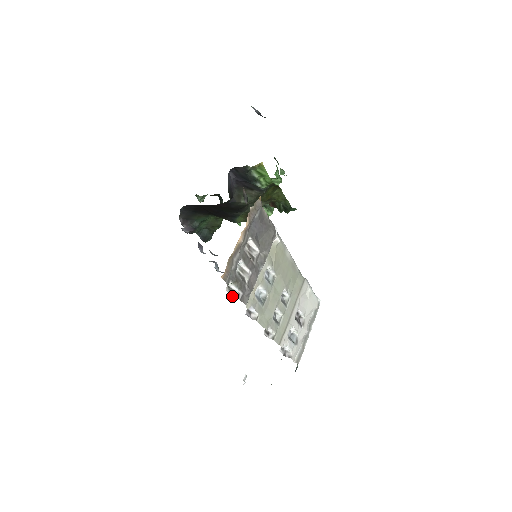
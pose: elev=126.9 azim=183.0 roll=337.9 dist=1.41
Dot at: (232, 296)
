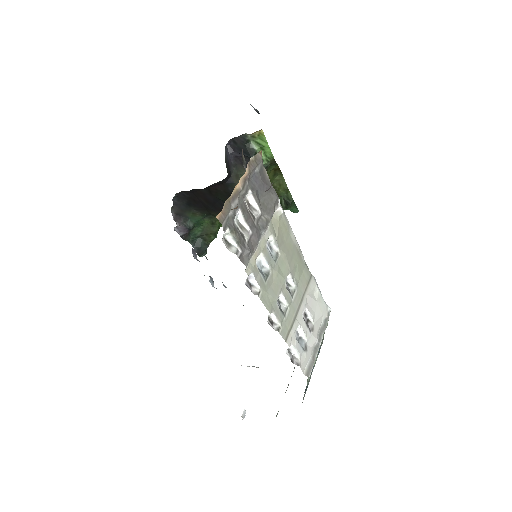
Dot at: occluded
